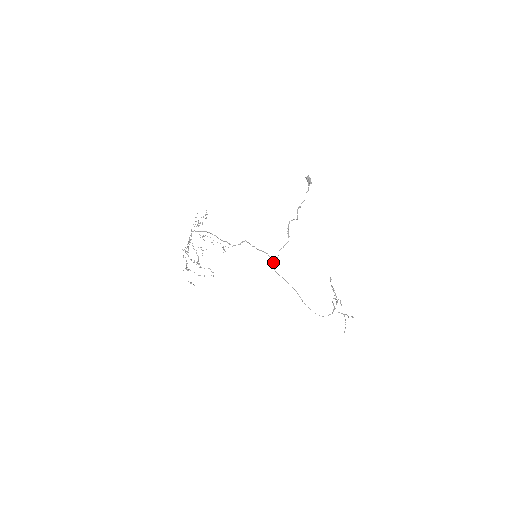
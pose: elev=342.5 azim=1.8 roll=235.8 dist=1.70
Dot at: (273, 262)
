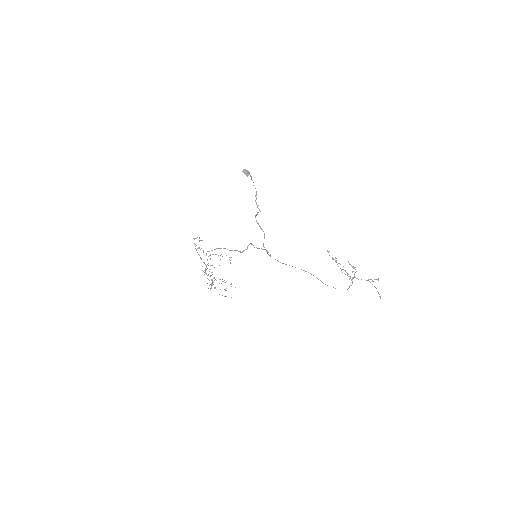
Dot at: (270, 256)
